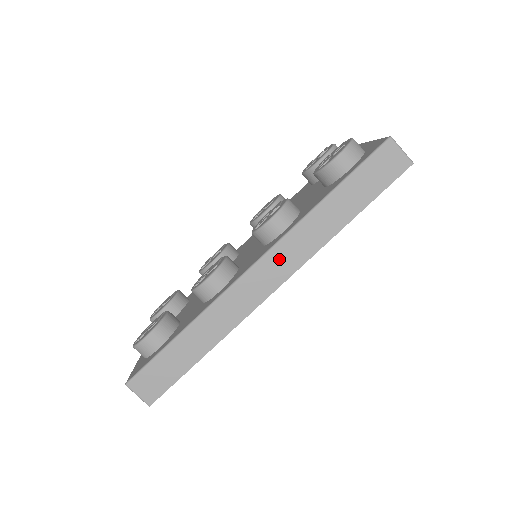
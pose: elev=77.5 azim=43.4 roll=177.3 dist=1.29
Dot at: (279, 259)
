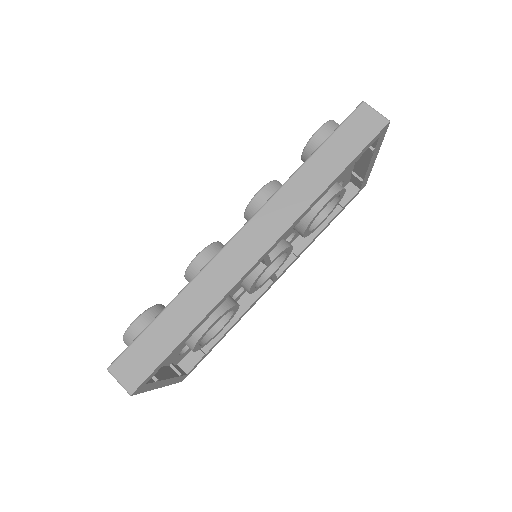
Dot at: (266, 222)
